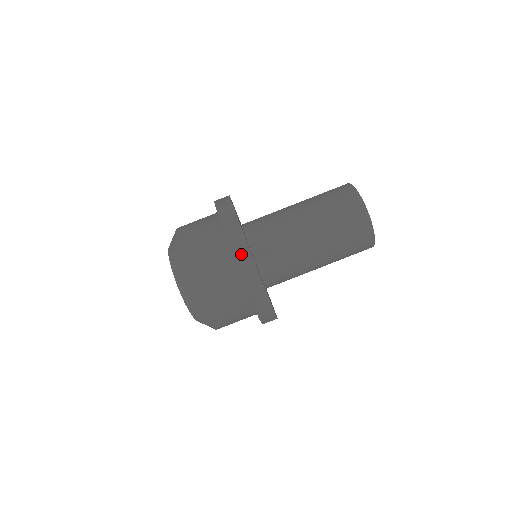
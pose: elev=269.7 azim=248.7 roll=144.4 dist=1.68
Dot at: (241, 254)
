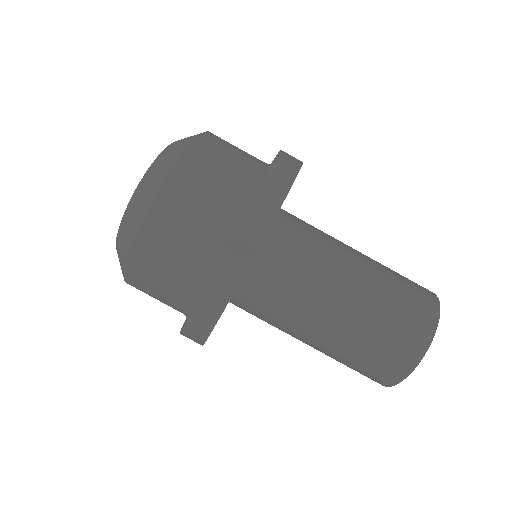
Dot at: (211, 300)
